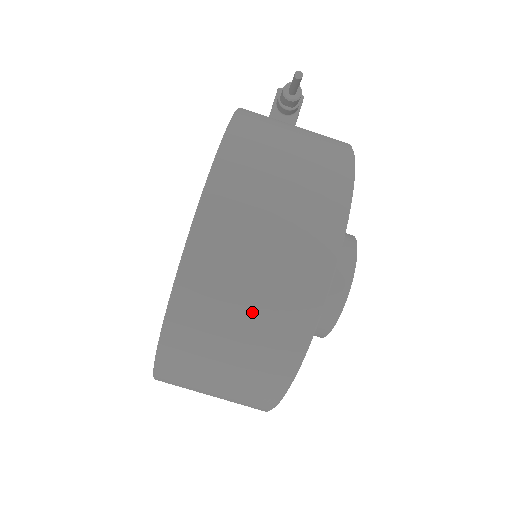
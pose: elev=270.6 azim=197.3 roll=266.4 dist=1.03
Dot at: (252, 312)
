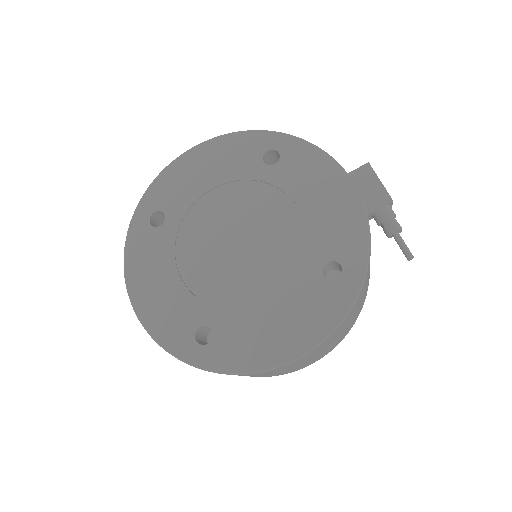
Dot at: (265, 375)
